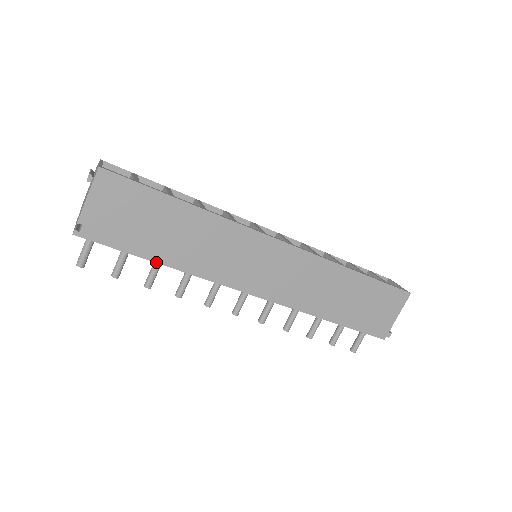
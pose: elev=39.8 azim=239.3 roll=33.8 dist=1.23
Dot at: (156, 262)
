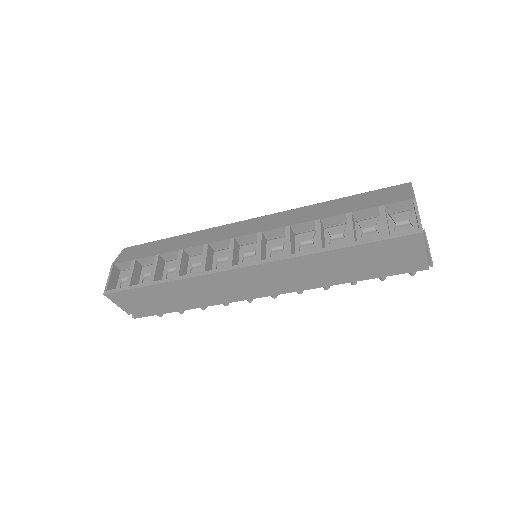
Dot at: occluded
